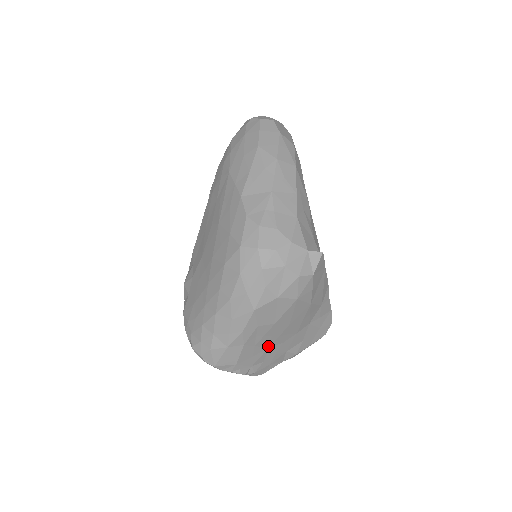
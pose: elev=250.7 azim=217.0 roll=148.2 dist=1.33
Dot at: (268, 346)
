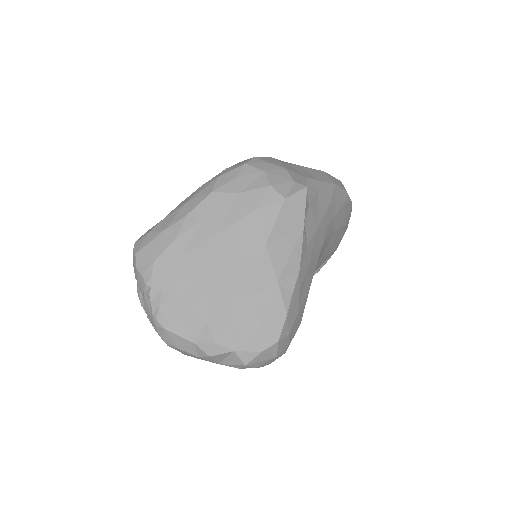
Dot at: (195, 275)
